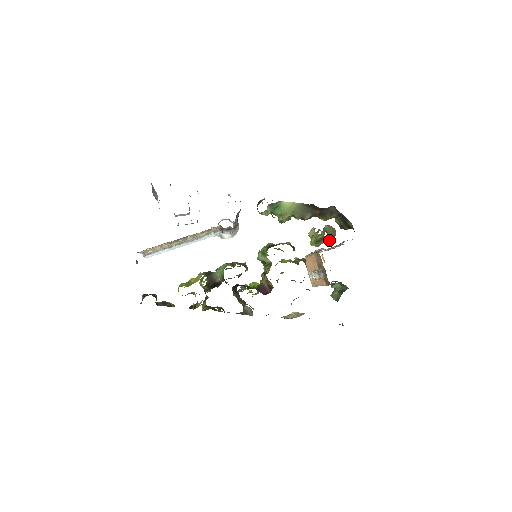
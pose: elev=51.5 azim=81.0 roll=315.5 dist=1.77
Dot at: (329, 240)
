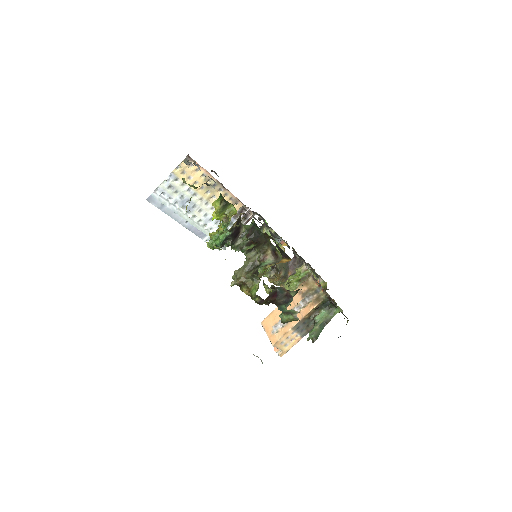
Dot at: occluded
